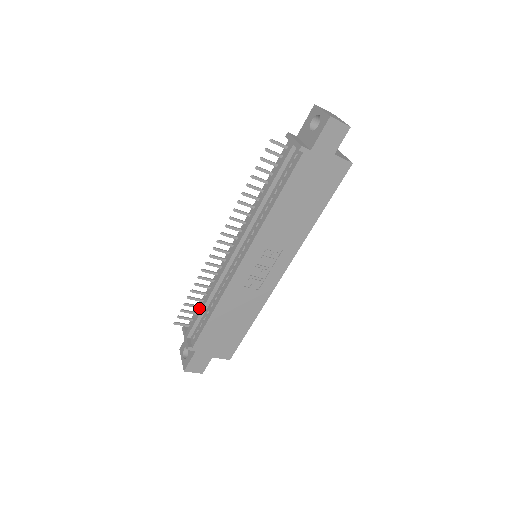
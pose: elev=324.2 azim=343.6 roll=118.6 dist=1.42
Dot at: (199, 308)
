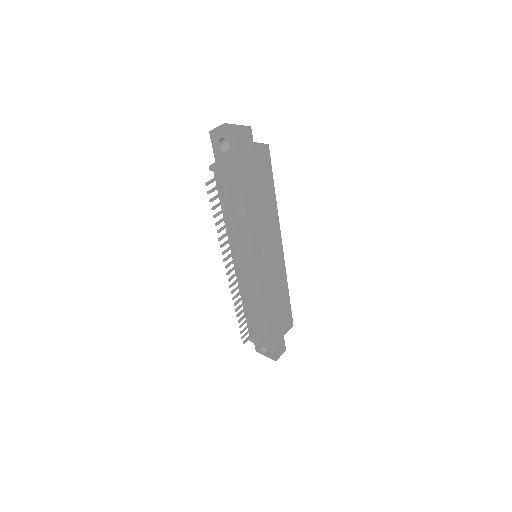
Dot at: occluded
